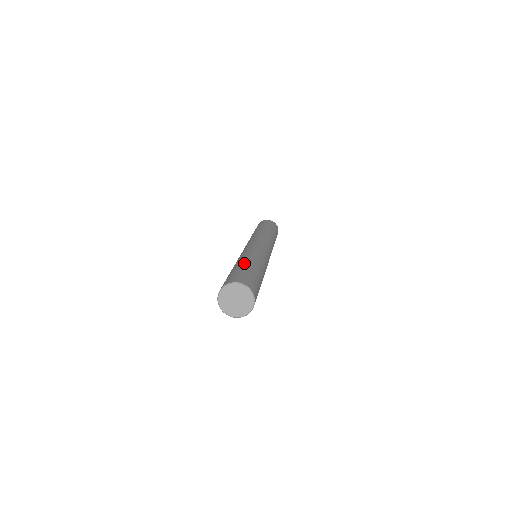
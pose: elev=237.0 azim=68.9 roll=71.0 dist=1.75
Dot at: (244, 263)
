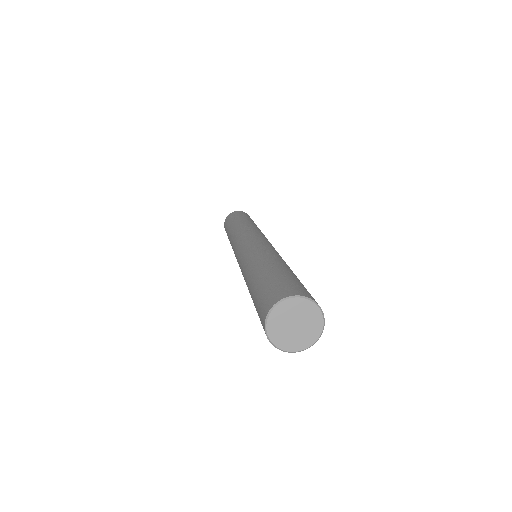
Dot at: (291, 270)
